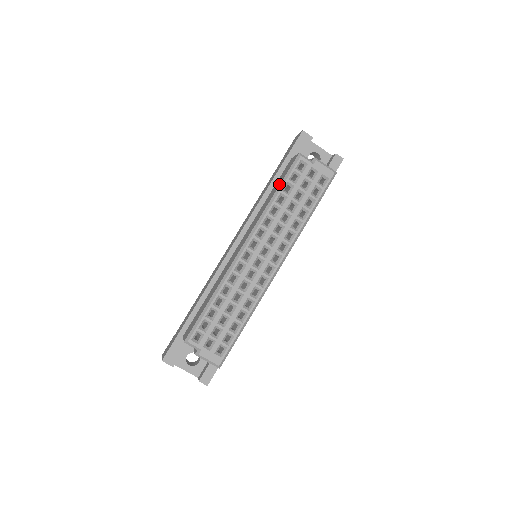
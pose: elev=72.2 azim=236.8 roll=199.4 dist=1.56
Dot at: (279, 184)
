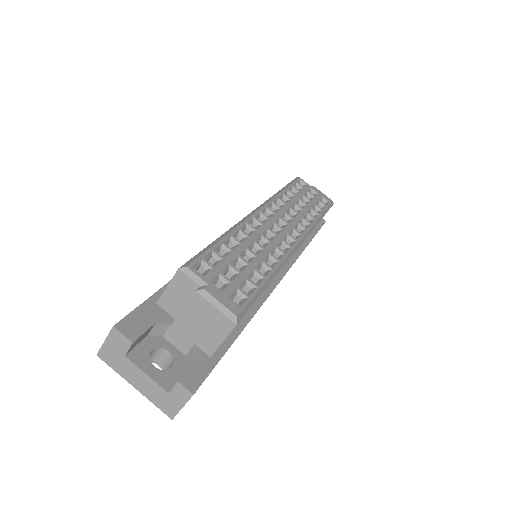
Dot at: occluded
